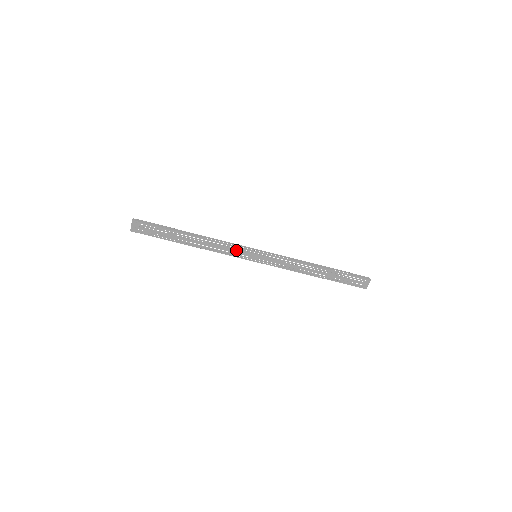
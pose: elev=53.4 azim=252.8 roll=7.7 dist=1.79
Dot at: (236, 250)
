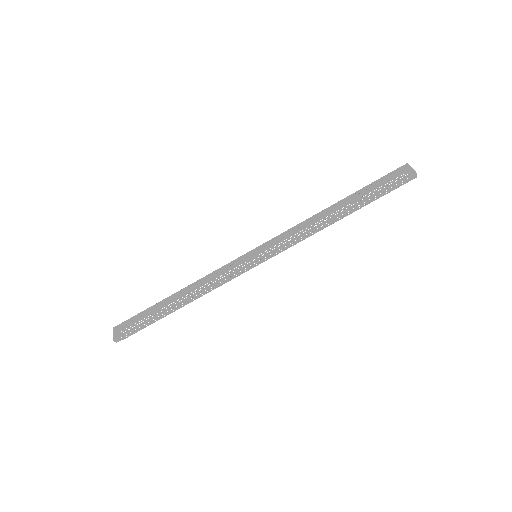
Dot at: (229, 267)
